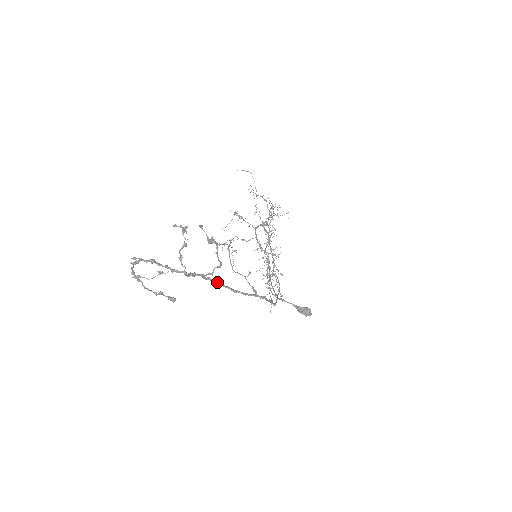
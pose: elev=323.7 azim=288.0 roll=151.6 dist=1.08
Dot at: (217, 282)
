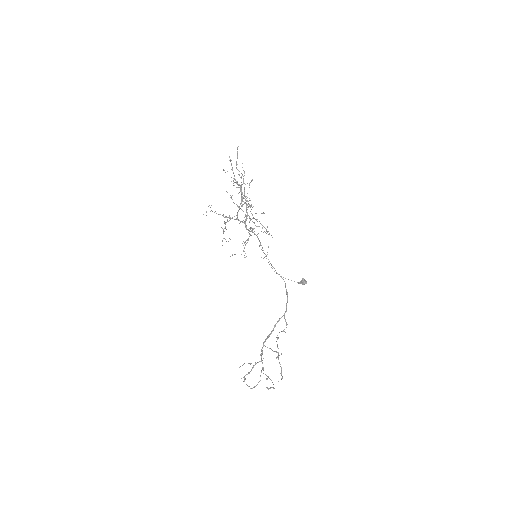
Dot at: occluded
